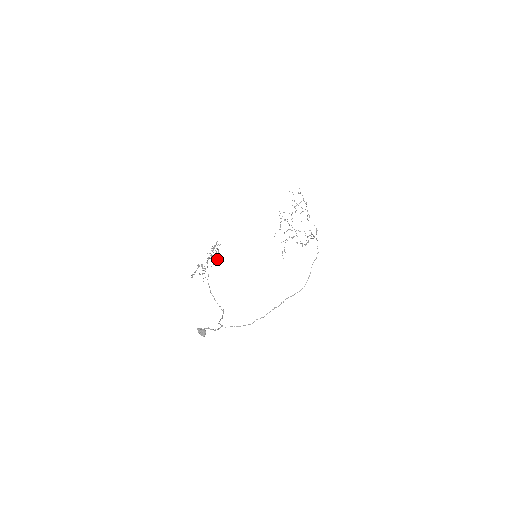
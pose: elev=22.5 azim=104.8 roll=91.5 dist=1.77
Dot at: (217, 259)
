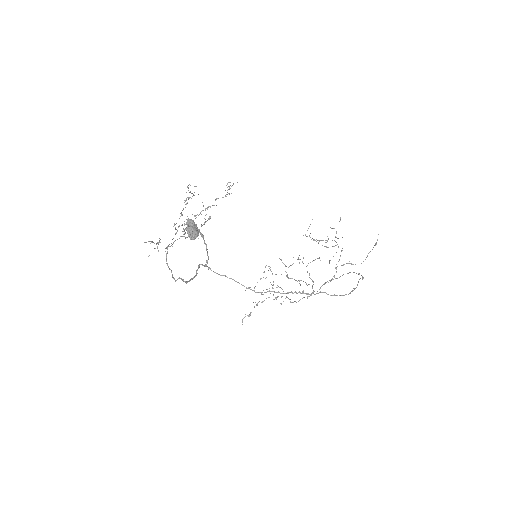
Dot at: occluded
